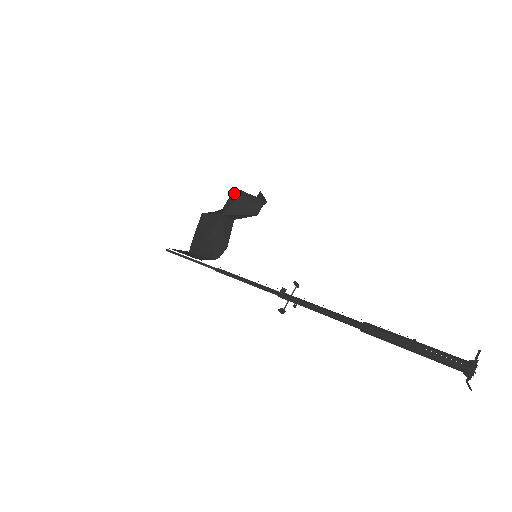
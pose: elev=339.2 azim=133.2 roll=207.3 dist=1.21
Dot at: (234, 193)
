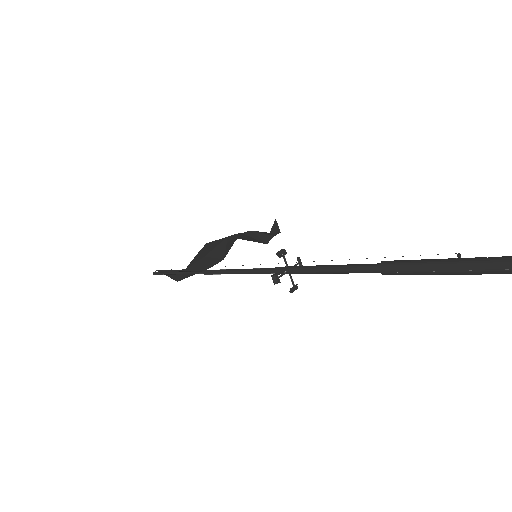
Dot at: occluded
